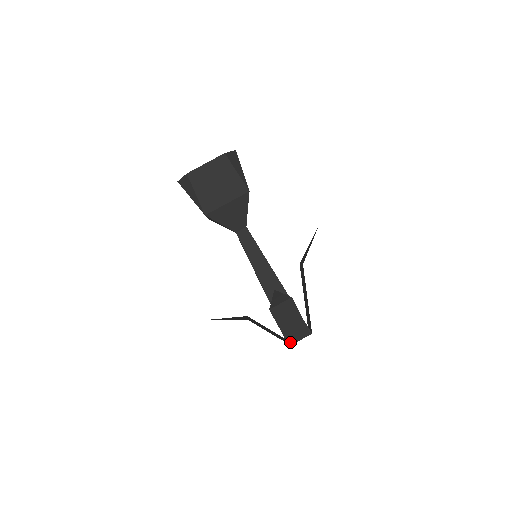
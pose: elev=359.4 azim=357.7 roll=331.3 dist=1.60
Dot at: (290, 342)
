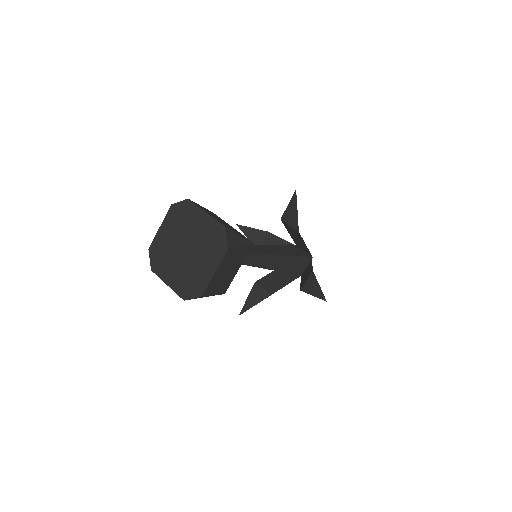
Dot at: occluded
